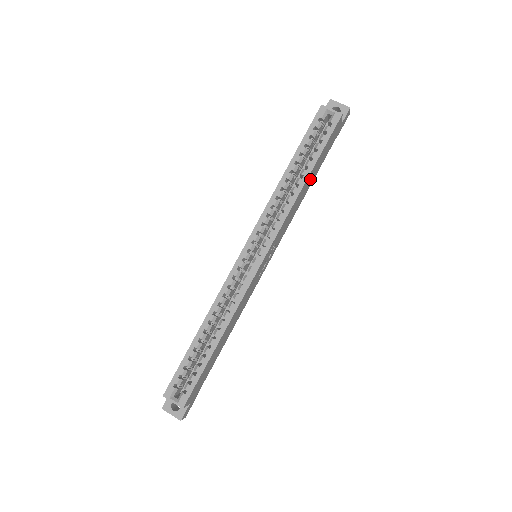
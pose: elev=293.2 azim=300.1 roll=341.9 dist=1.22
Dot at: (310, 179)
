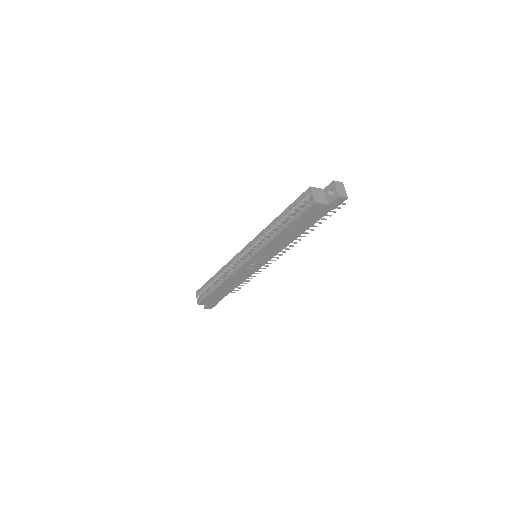
Dot at: (293, 231)
